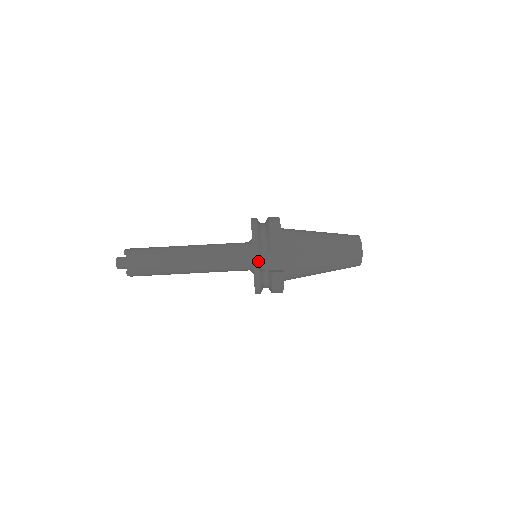
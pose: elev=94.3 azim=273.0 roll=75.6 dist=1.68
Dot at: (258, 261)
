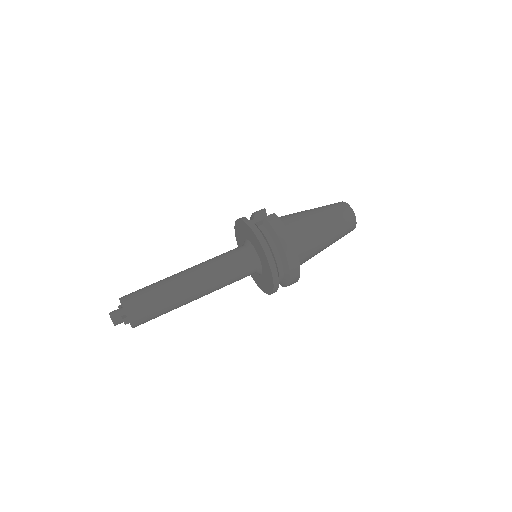
Dot at: occluded
